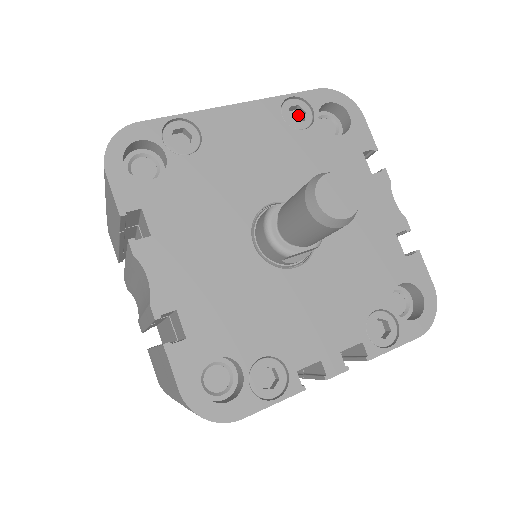
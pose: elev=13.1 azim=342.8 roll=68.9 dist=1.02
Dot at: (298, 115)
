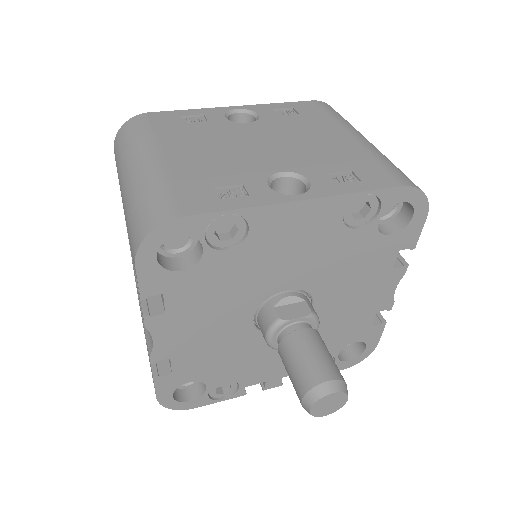
Dot at: occluded
